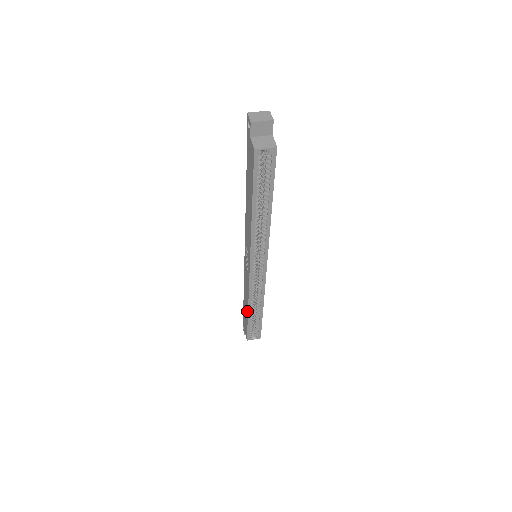
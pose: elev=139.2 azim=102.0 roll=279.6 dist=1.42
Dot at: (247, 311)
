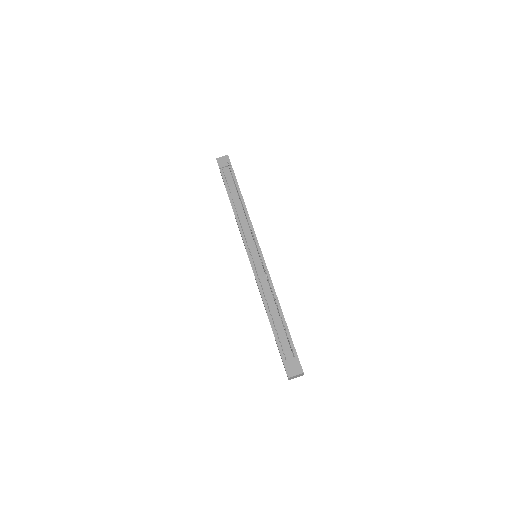
Dot at: occluded
